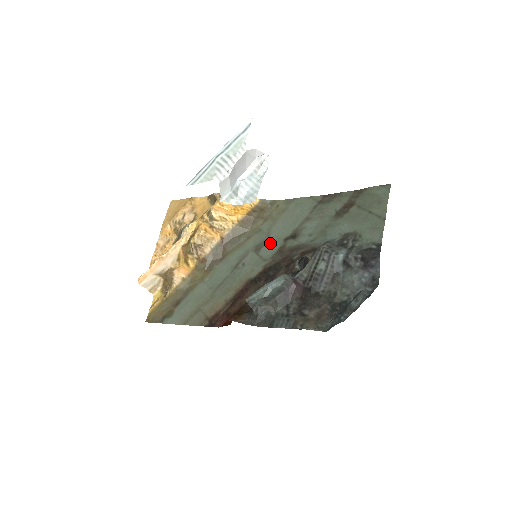
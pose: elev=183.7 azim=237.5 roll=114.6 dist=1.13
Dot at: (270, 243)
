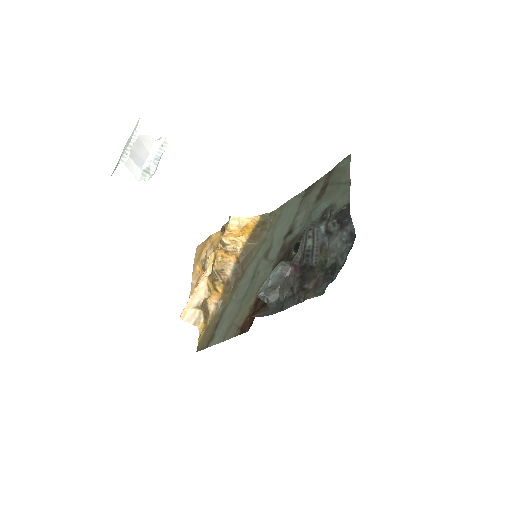
Dot at: (274, 246)
